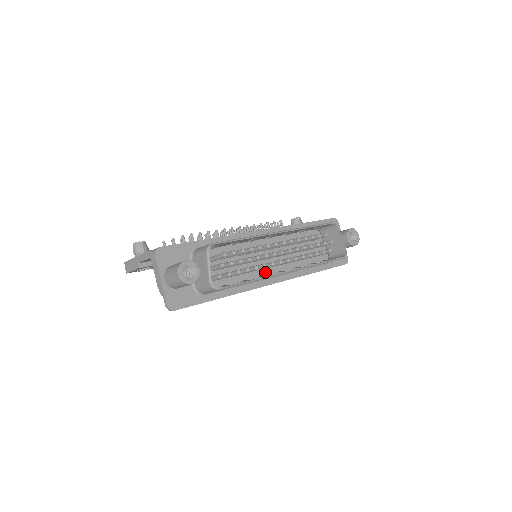
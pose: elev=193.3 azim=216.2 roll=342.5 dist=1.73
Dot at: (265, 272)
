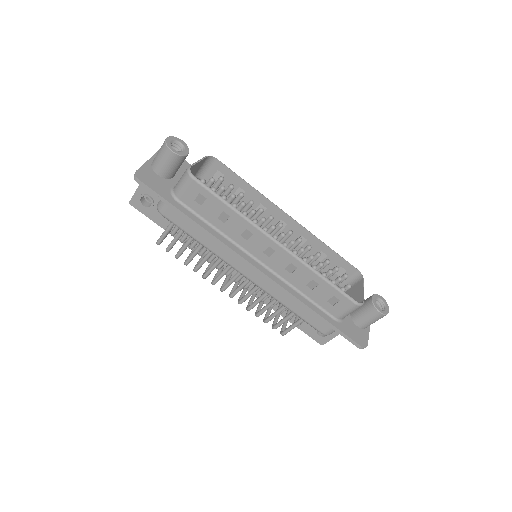
Dot at: occluded
